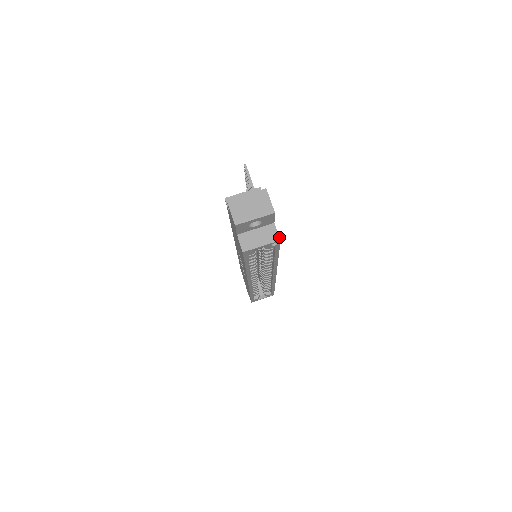
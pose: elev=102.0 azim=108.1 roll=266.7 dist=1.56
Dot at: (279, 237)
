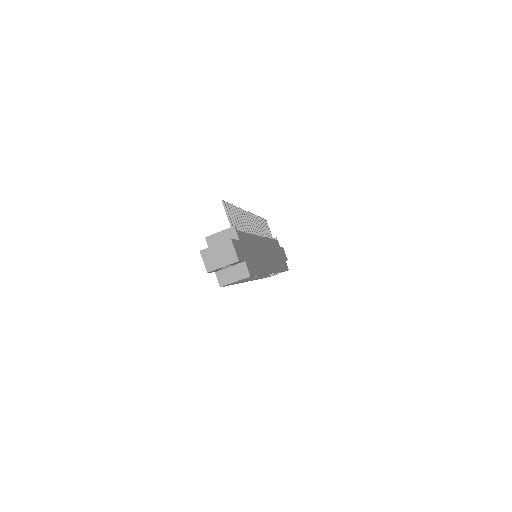
Dot at: (249, 274)
